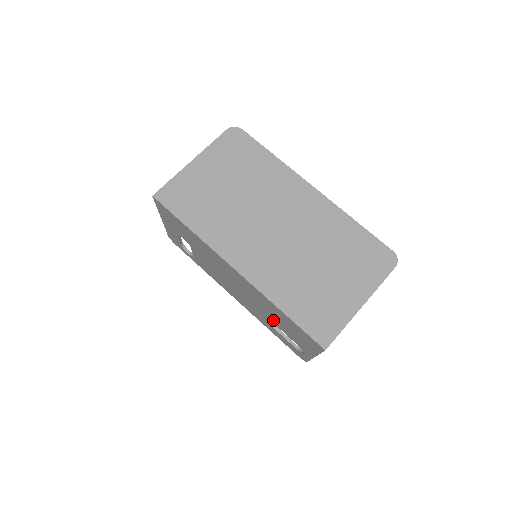
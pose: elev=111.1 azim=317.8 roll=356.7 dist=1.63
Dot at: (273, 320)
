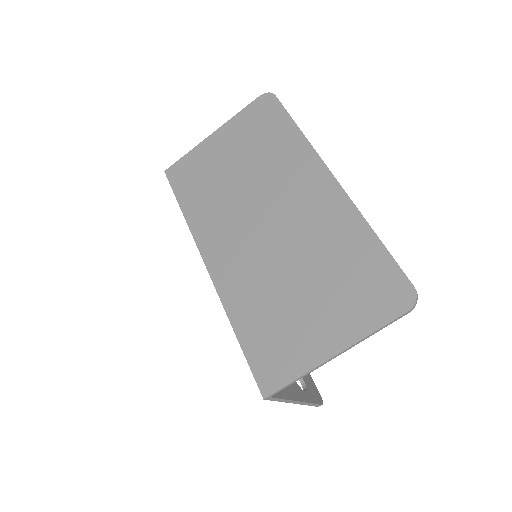
Dot at: occluded
